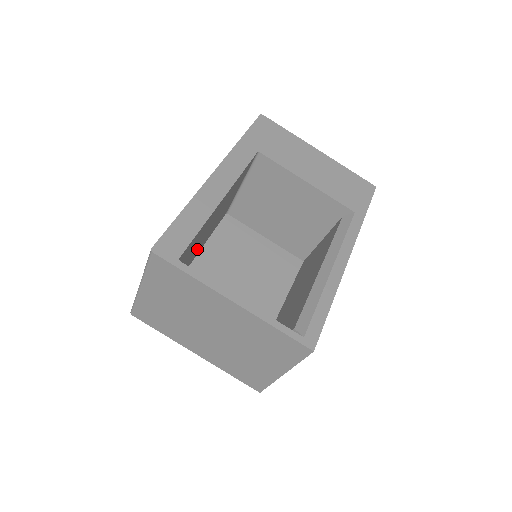
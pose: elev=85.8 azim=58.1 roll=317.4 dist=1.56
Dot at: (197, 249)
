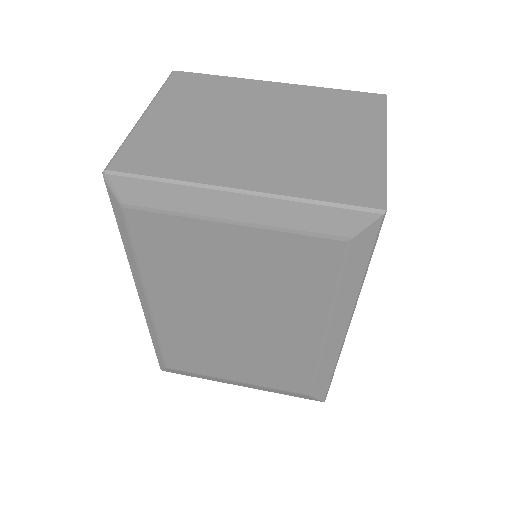
Dot at: occluded
